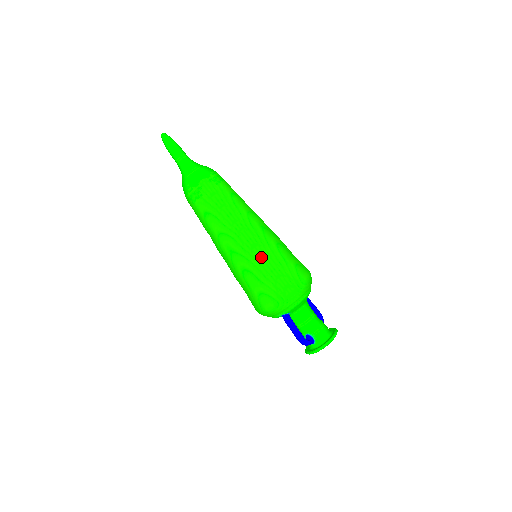
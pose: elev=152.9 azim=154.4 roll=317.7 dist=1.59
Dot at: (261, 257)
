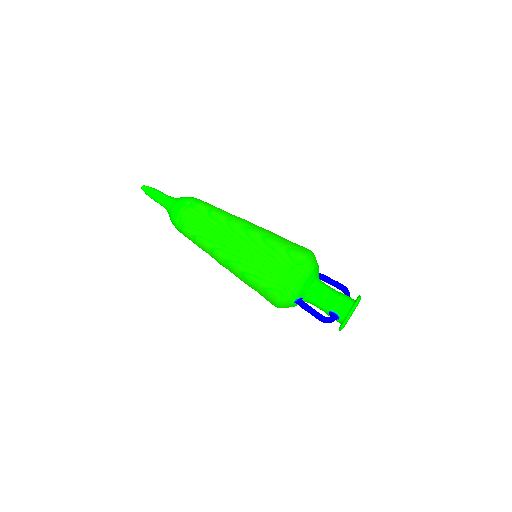
Dot at: (250, 256)
